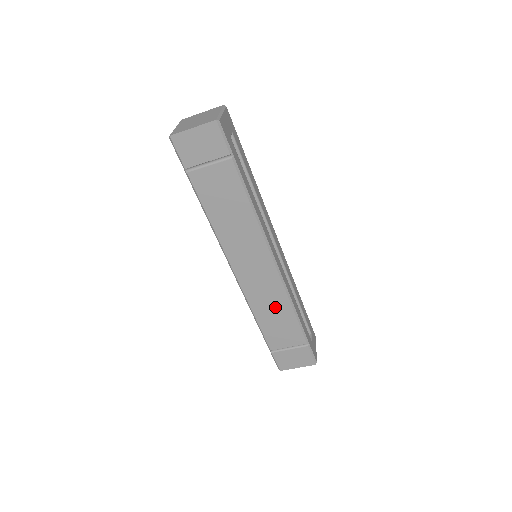
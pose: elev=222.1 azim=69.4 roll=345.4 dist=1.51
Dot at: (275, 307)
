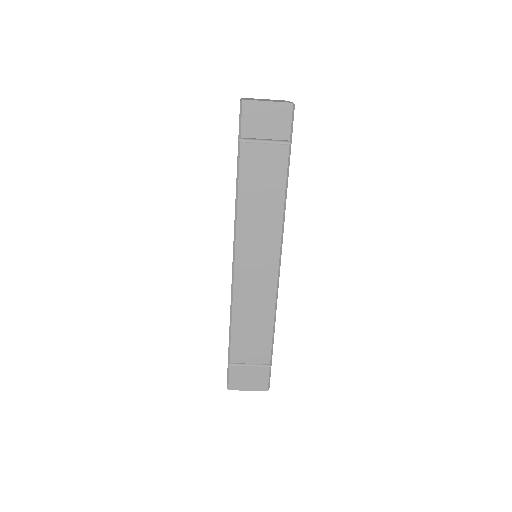
Dot at: (257, 314)
